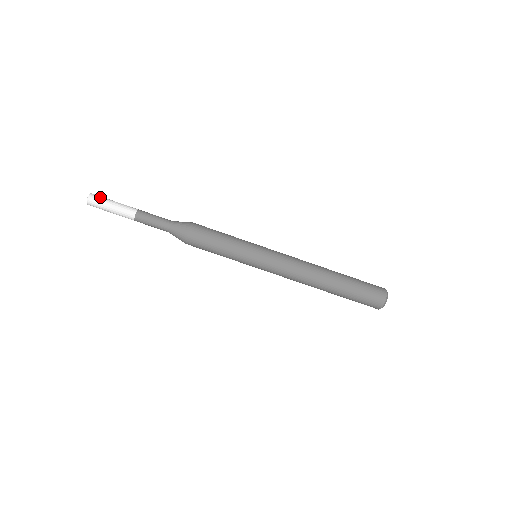
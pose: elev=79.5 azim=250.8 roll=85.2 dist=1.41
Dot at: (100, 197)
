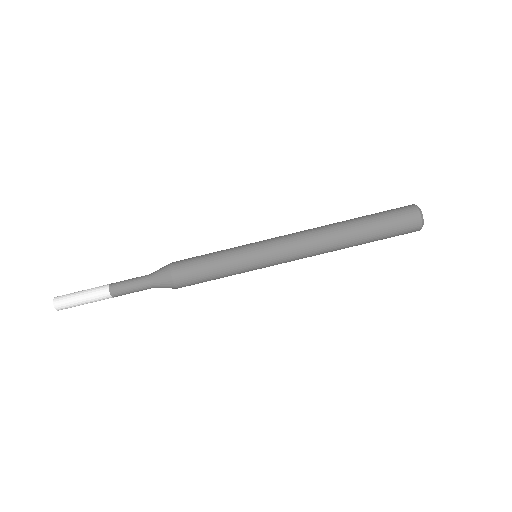
Dot at: (66, 294)
